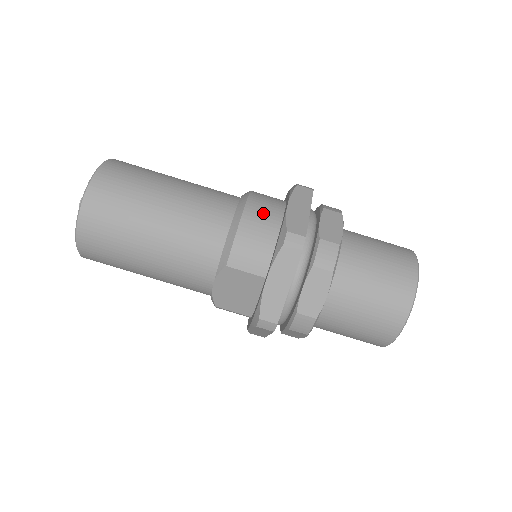
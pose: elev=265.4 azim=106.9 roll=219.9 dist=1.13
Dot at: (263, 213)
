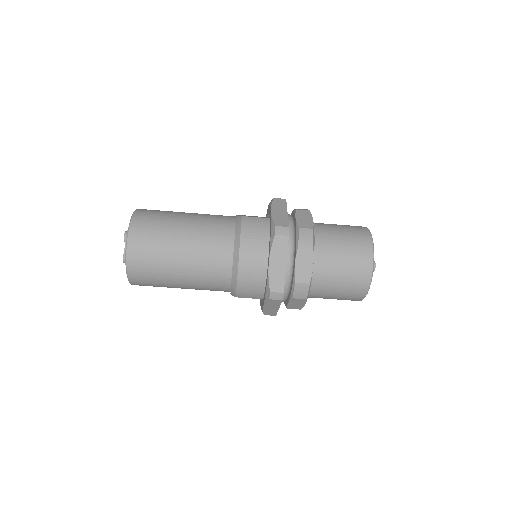
Dot at: (252, 266)
